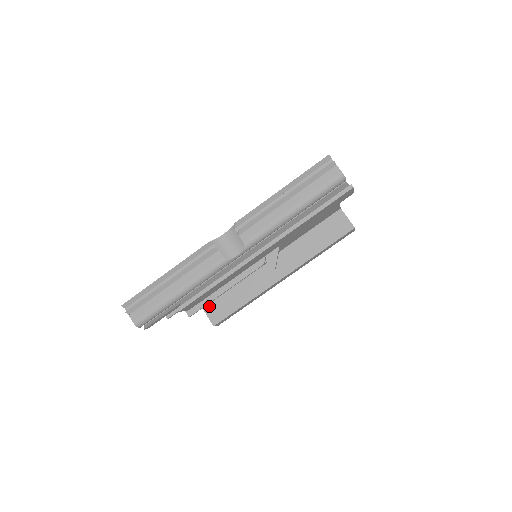
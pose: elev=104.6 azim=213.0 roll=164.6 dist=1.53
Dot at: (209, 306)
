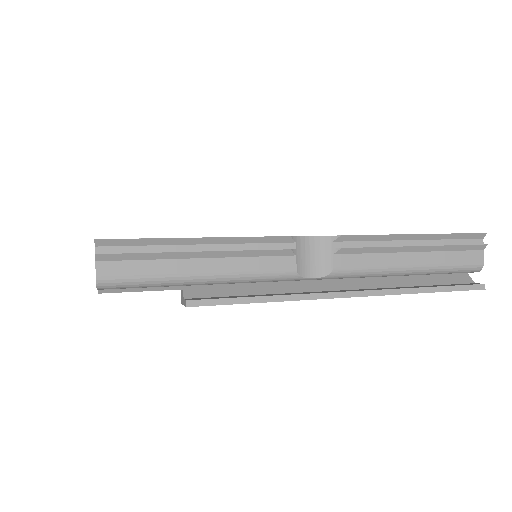
Dot at: occluded
